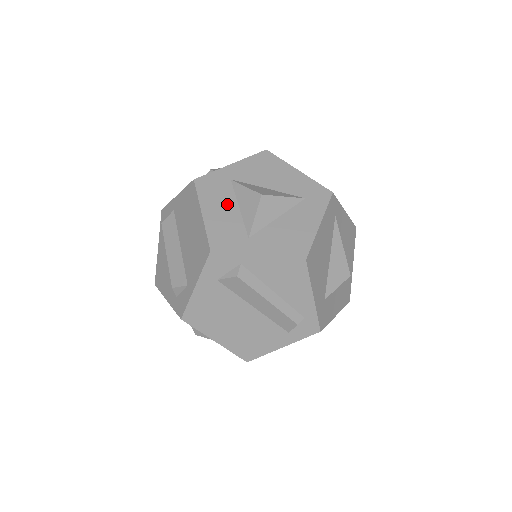
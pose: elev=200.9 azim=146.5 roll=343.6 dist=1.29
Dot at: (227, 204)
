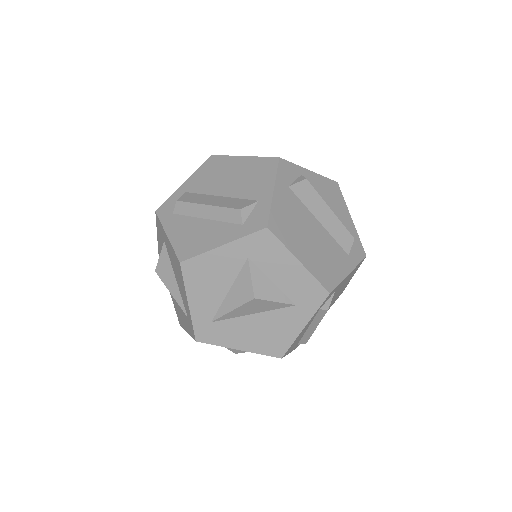
Dot at: occluded
